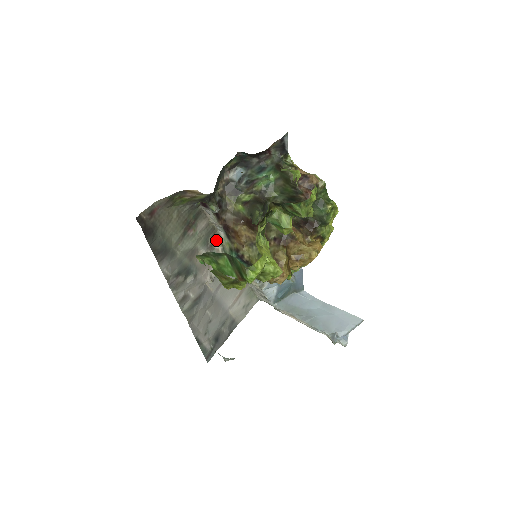
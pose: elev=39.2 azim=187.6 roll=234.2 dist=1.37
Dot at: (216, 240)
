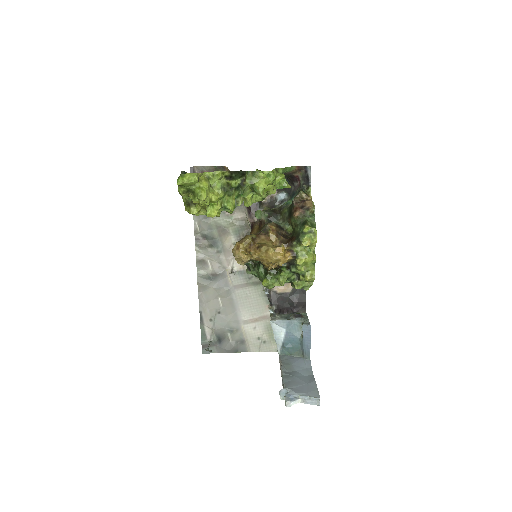
Dot at: occluded
